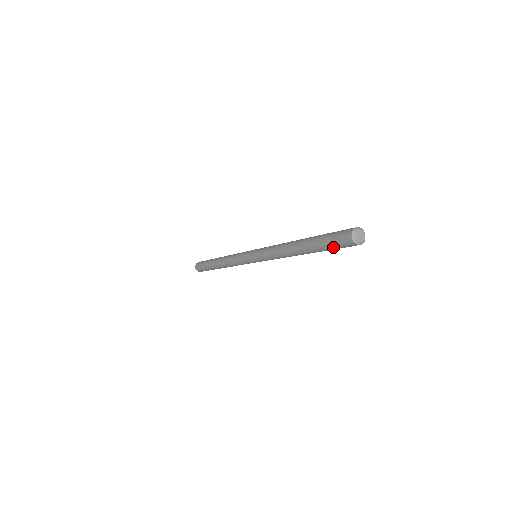
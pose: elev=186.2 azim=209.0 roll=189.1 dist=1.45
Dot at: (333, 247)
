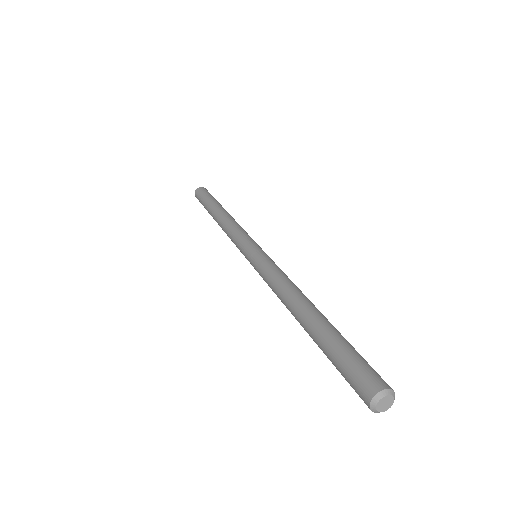
Dot at: (340, 369)
